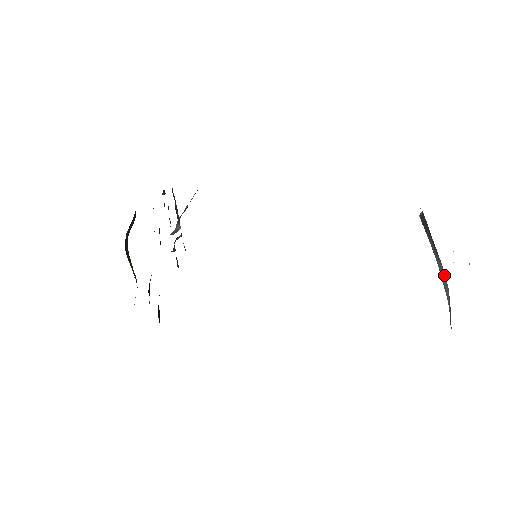
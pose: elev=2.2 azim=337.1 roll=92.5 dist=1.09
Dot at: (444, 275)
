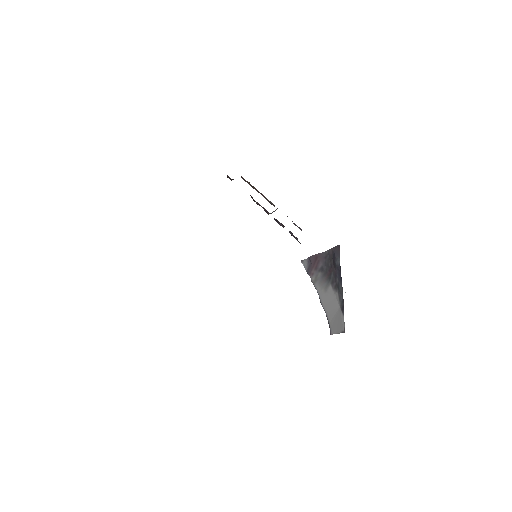
Dot at: (333, 298)
